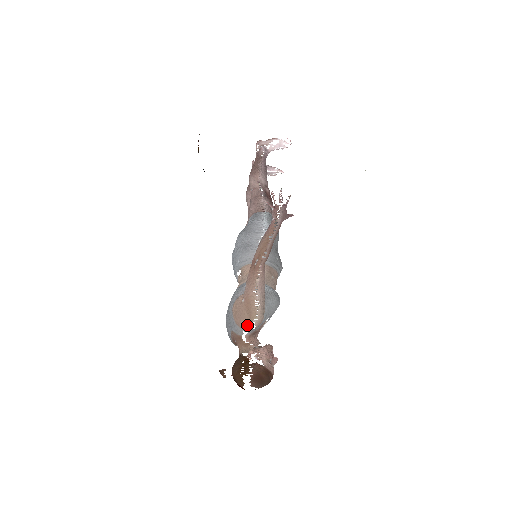
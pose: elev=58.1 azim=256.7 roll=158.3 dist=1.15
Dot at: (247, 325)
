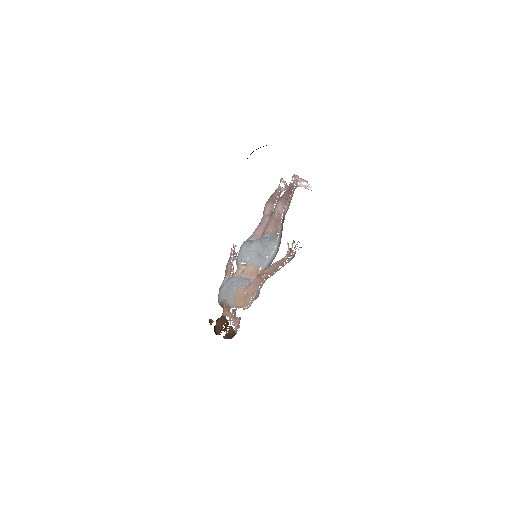
Dot at: (240, 306)
